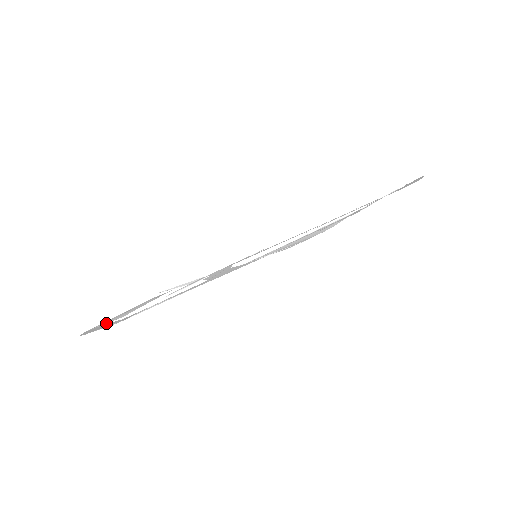
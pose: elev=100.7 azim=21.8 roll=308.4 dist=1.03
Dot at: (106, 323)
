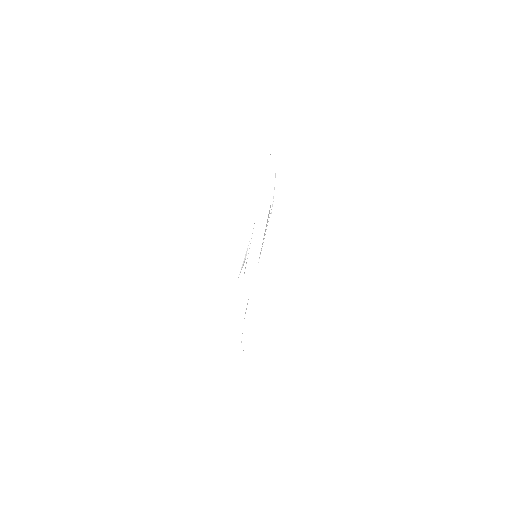
Dot at: occluded
